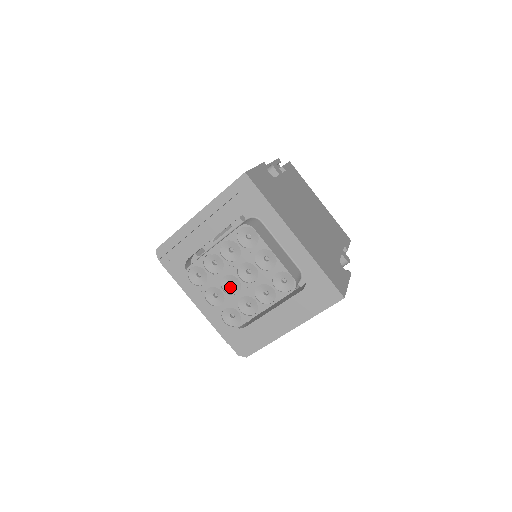
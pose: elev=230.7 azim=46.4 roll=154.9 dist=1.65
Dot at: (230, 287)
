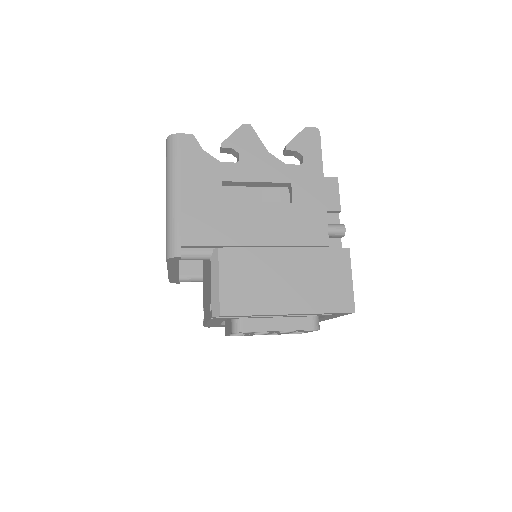
Dot at: occluded
